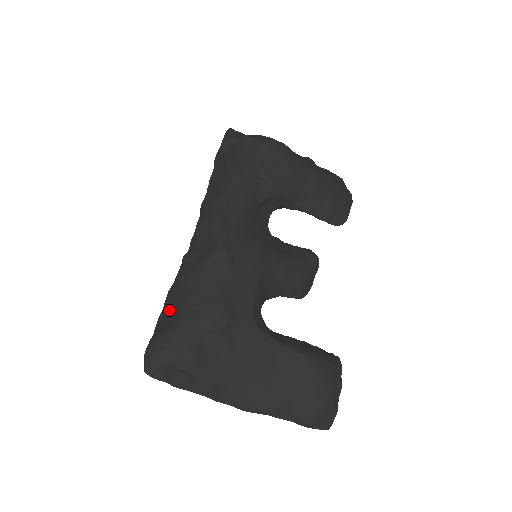
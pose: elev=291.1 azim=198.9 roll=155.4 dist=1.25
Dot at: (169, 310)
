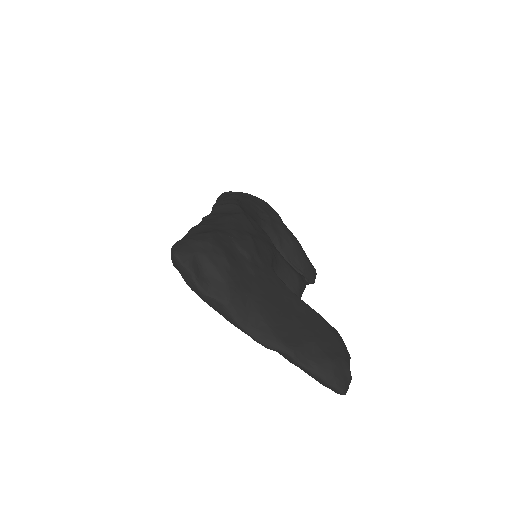
Dot at: (196, 232)
